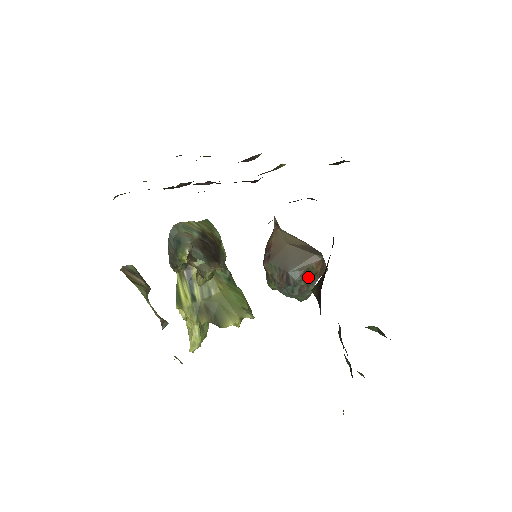
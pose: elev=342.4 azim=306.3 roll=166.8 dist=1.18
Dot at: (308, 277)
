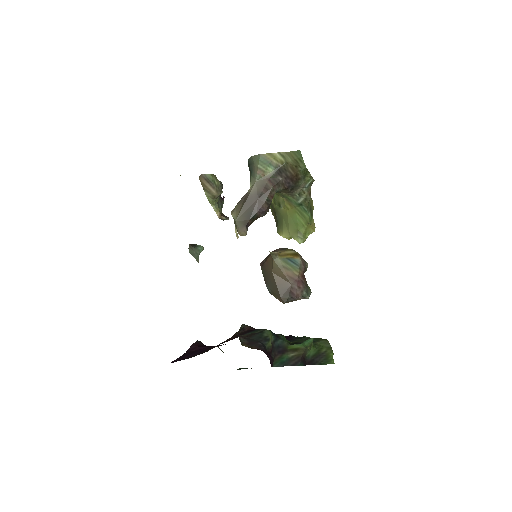
Dot at: occluded
